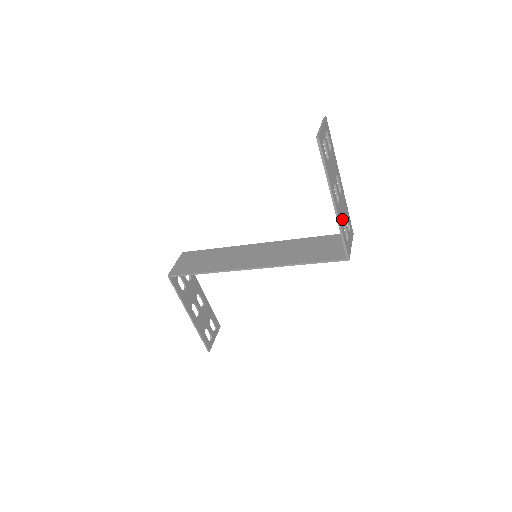
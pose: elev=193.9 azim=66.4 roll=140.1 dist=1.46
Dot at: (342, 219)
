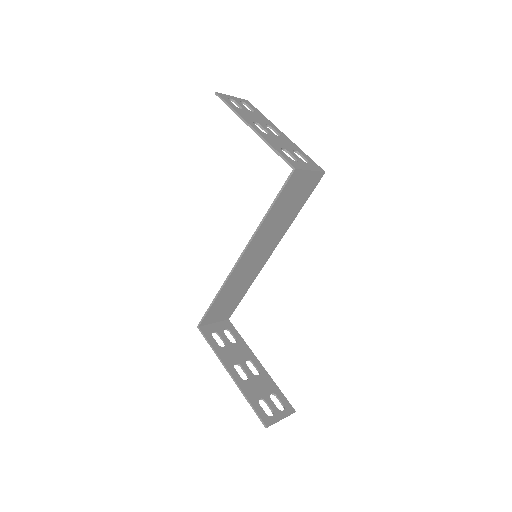
Dot at: (277, 144)
